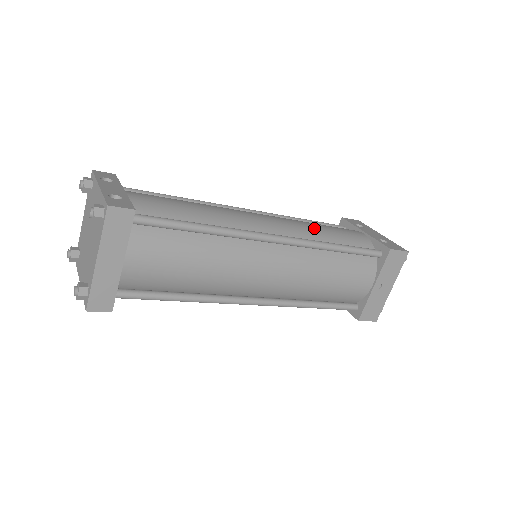
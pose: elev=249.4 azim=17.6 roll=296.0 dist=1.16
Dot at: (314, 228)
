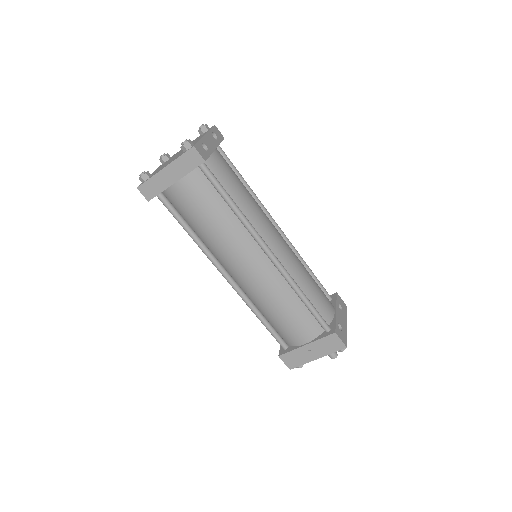
Dot at: (303, 274)
